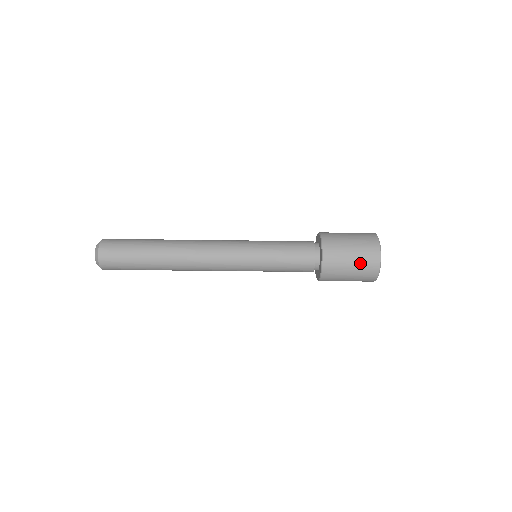
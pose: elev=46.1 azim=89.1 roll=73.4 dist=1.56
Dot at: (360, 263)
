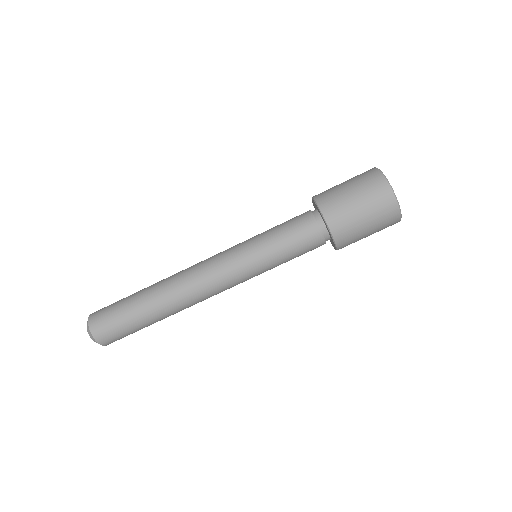
Dot at: (364, 193)
